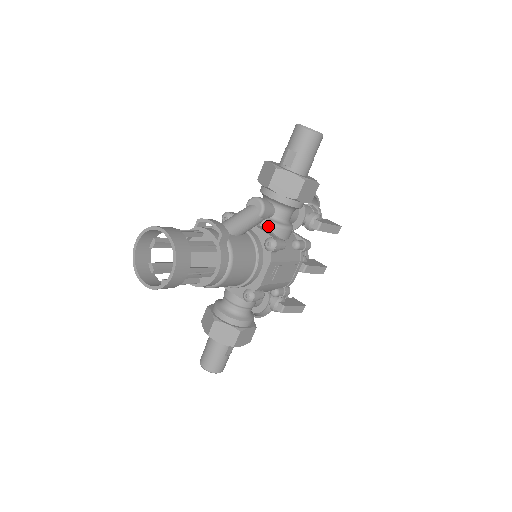
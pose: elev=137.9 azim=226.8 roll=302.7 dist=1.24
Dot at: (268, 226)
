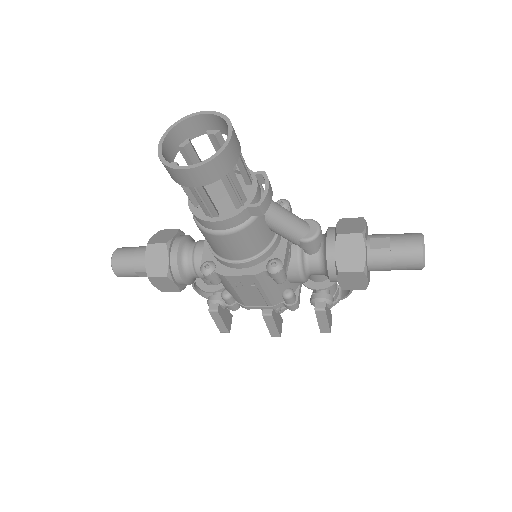
Dot at: (294, 254)
